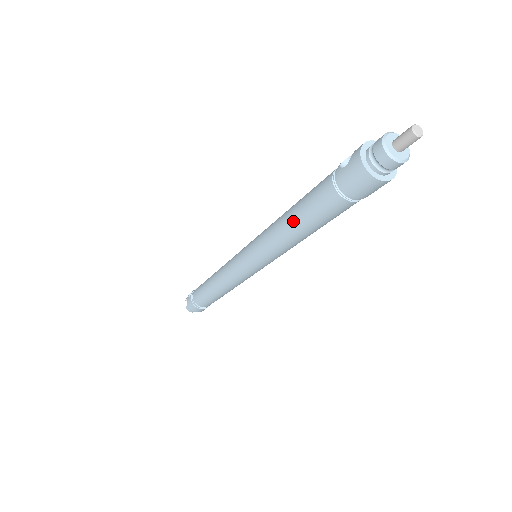
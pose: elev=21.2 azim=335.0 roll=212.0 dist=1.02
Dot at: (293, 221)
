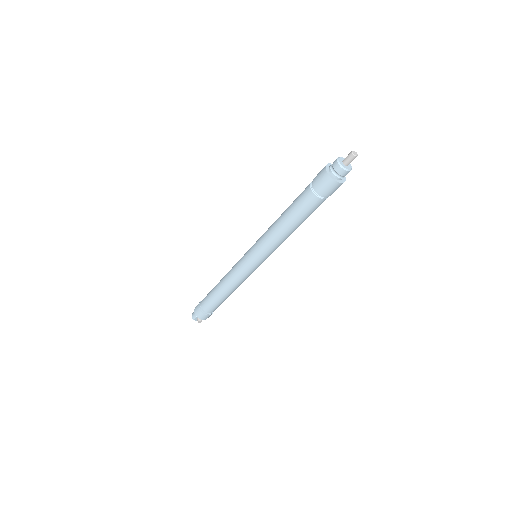
Dot at: (284, 211)
